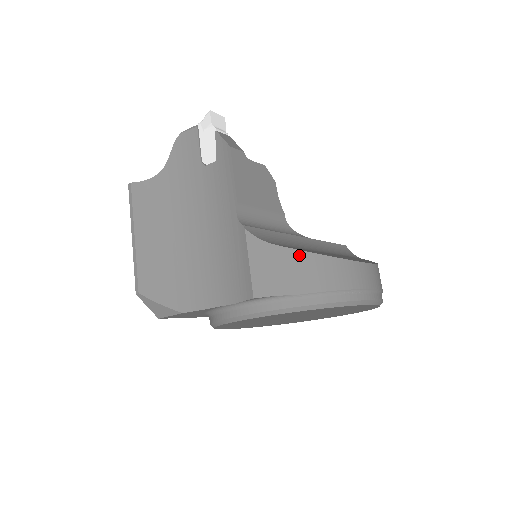
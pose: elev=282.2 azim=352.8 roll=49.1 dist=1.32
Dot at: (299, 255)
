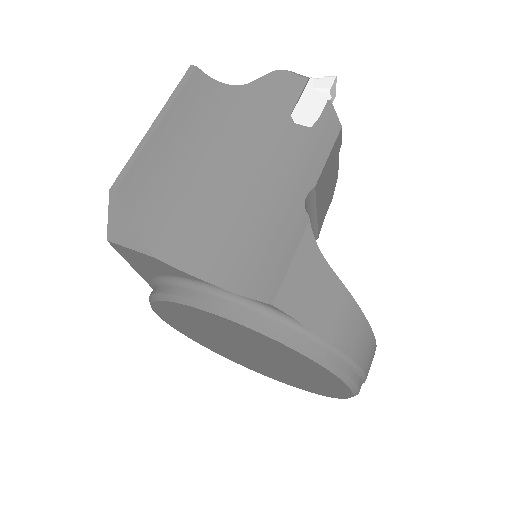
Dot at: (343, 293)
